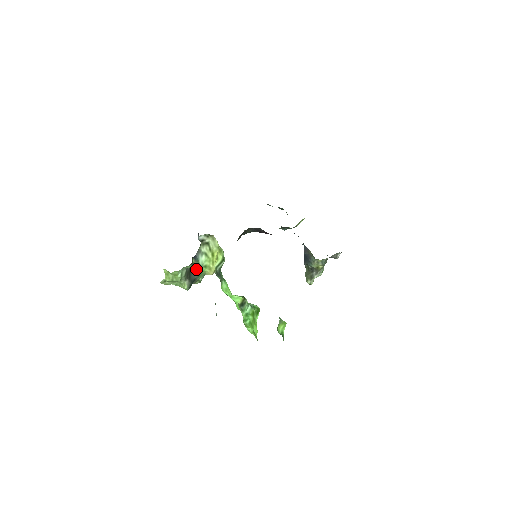
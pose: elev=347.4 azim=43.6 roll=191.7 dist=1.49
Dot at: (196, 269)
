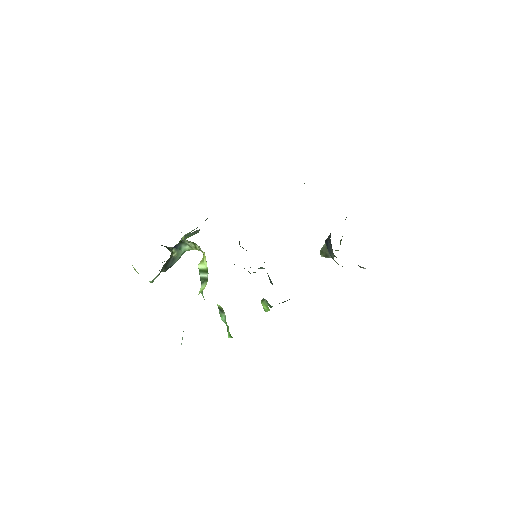
Dot at: (176, 257)
